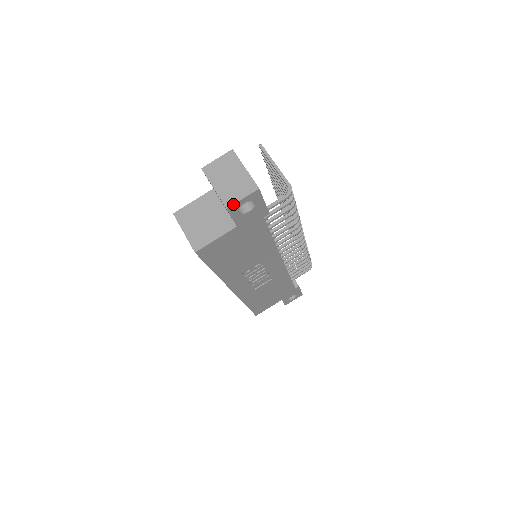
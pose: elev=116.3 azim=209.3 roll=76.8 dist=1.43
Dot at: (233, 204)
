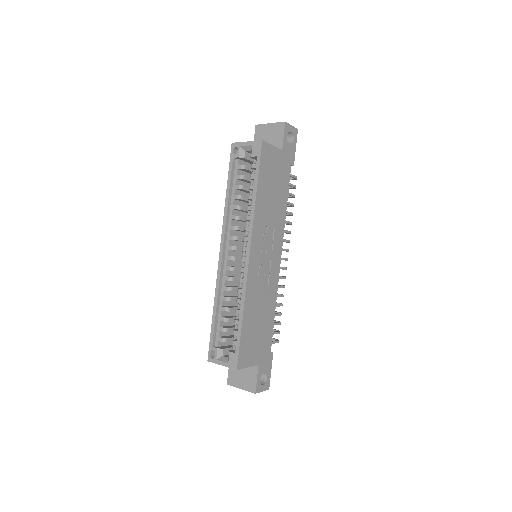
Dot at: (288, 123)
